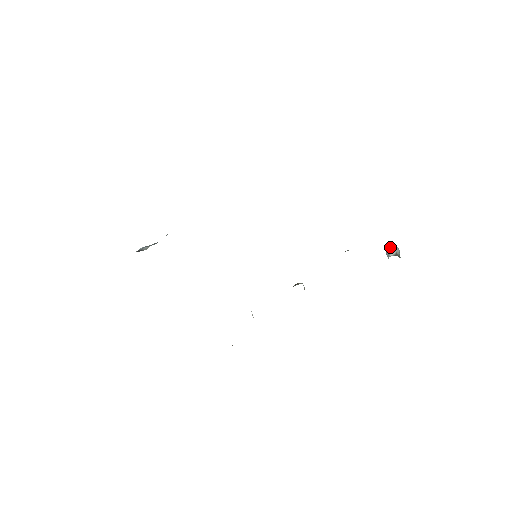
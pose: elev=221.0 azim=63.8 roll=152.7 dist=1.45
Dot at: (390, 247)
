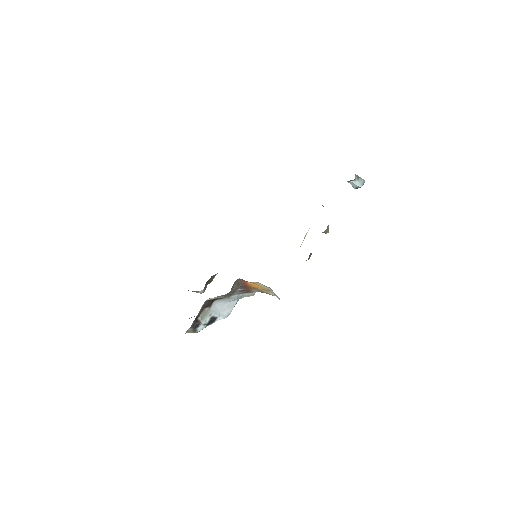
Dot at: occluded
